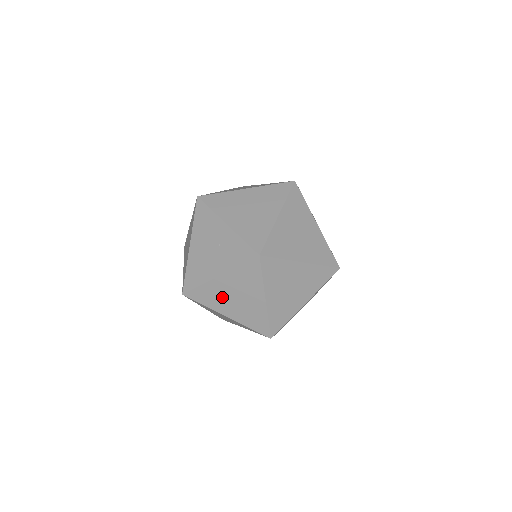
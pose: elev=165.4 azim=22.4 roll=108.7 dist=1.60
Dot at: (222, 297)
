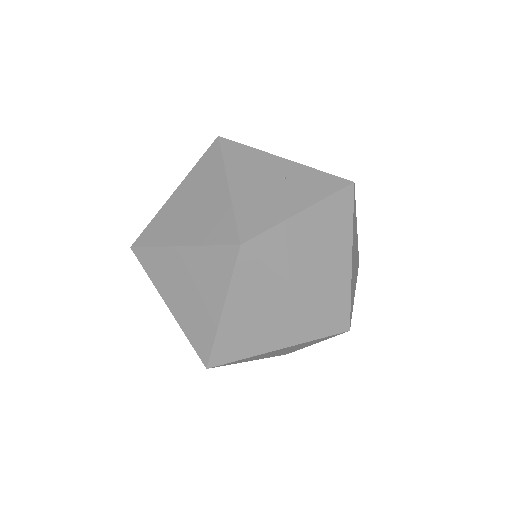
Dot at: (300, 251)
